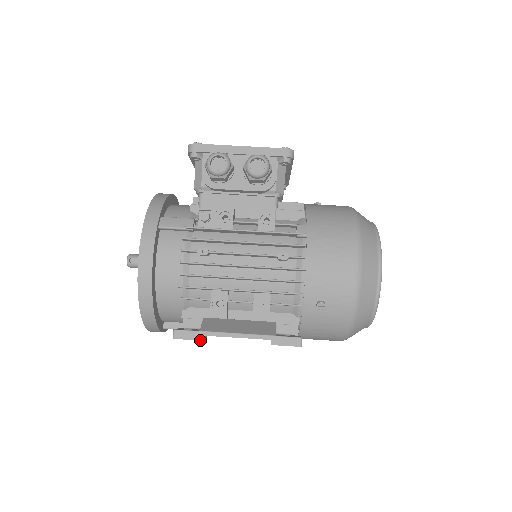
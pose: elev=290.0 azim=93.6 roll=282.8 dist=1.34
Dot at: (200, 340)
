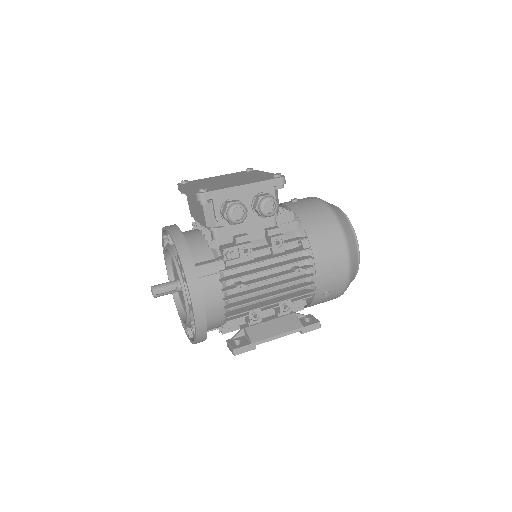
Dot at: (254, 349)
